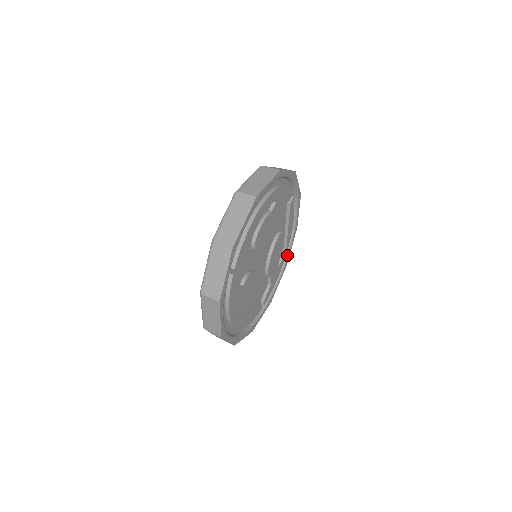
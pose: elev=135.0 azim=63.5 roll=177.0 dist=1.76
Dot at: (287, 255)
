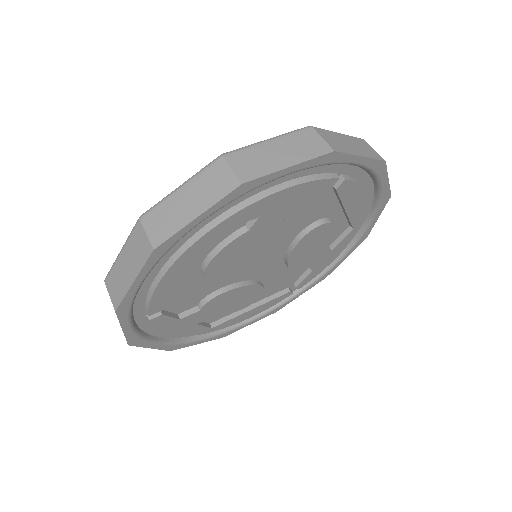
Dot at: (365, 228)
